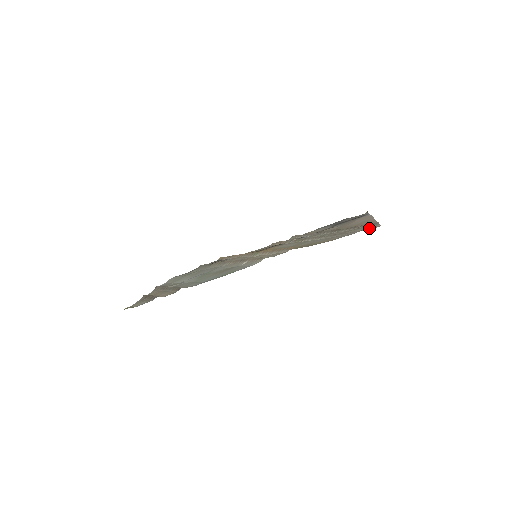
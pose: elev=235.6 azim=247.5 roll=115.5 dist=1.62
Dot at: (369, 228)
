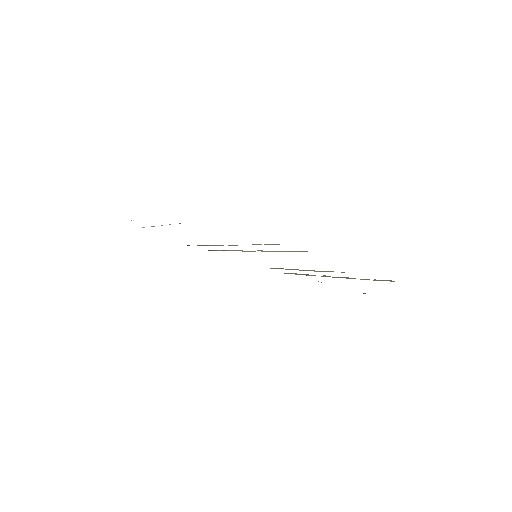
Dot at: occluded
